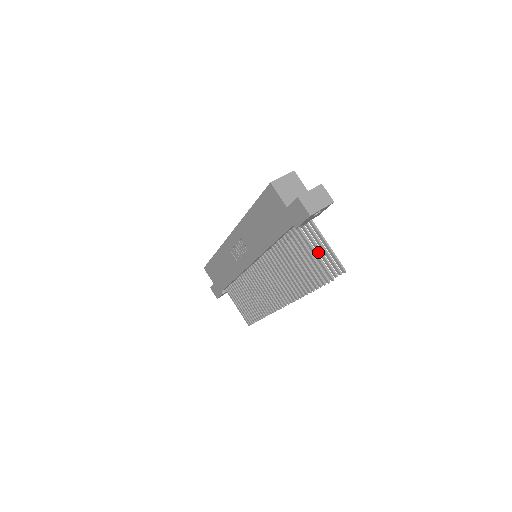
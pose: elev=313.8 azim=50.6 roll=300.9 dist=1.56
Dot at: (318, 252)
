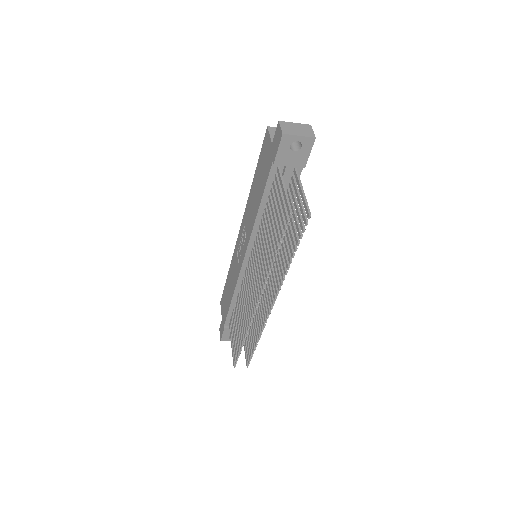
Dot at: (295, 208)
